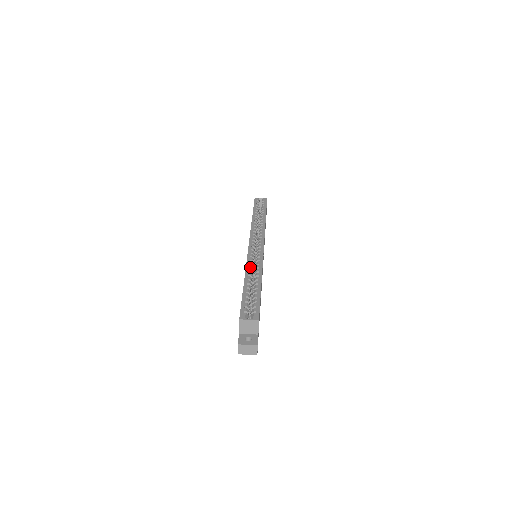
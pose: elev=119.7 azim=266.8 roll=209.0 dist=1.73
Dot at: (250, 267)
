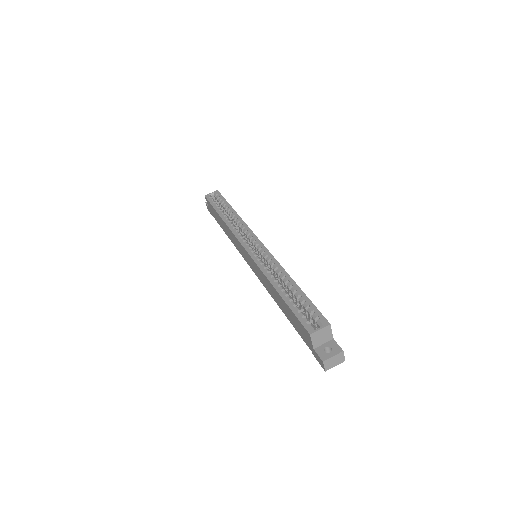
Dot at: (268, 271)
